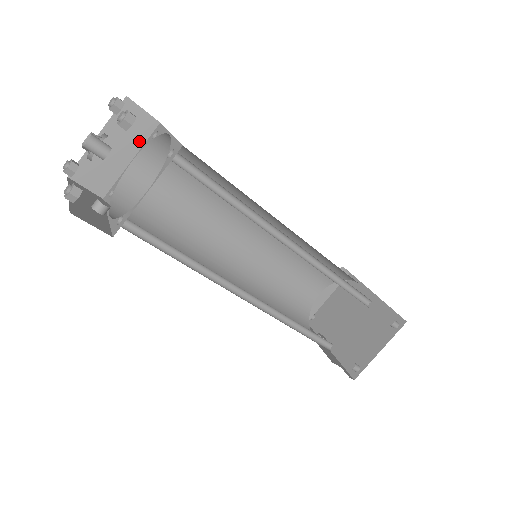
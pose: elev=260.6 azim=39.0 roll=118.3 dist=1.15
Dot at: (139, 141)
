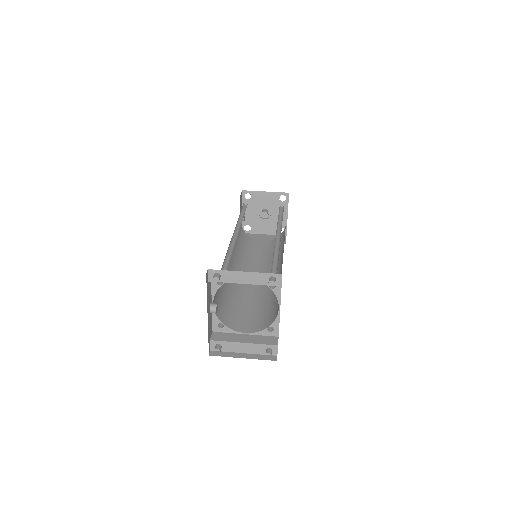
Dot at: occluded
